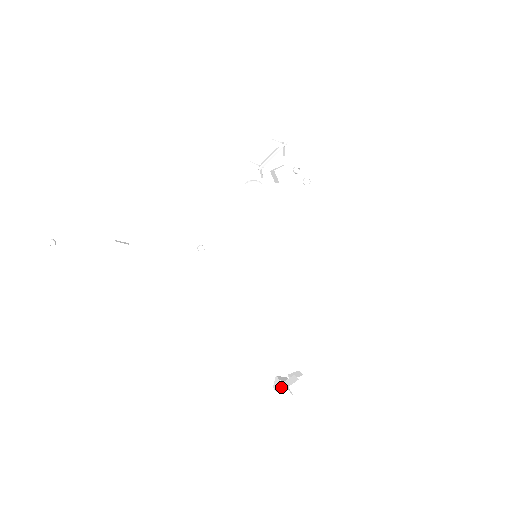
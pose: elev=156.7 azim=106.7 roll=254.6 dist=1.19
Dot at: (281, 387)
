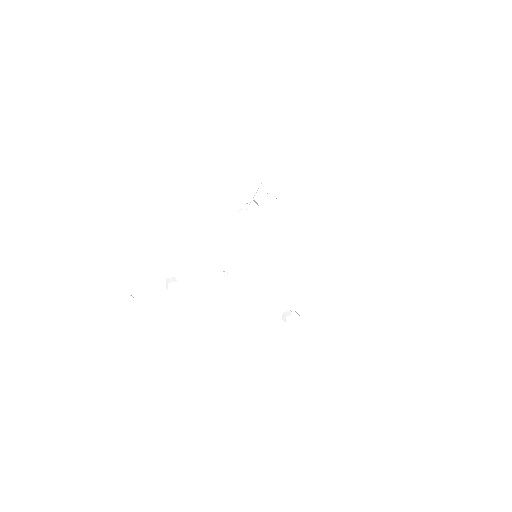
Dot at: (288, 320)
